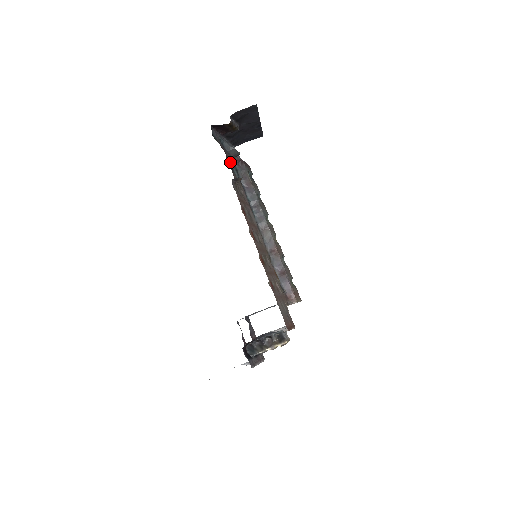
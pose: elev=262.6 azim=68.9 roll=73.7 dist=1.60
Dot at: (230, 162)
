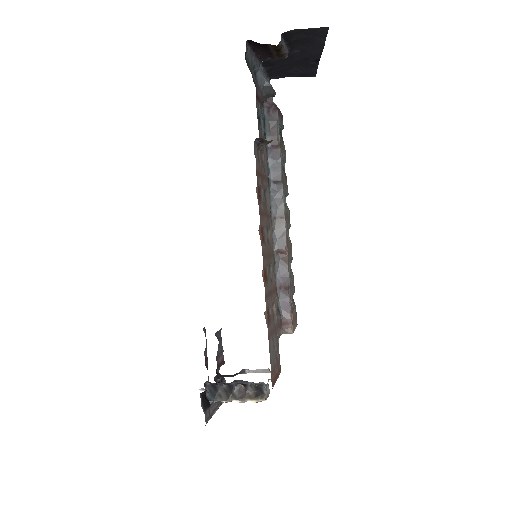
Dot at: (259, 106)
